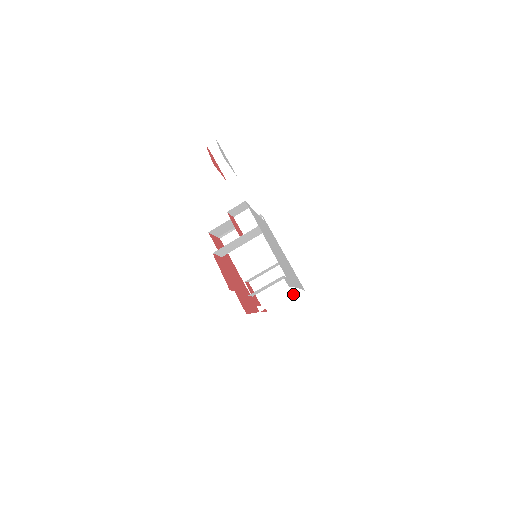
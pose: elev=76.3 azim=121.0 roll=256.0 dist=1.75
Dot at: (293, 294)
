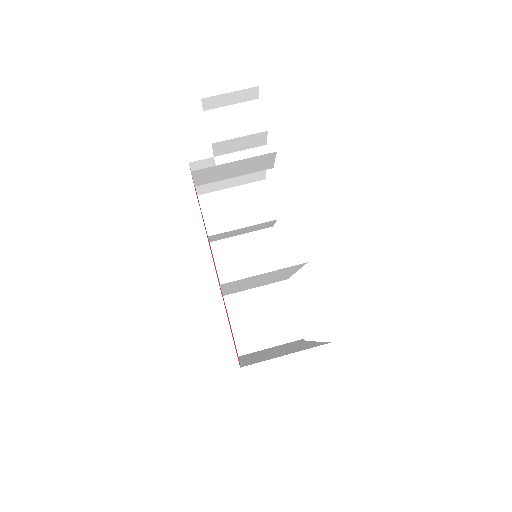
Dot at: (305, 349)
